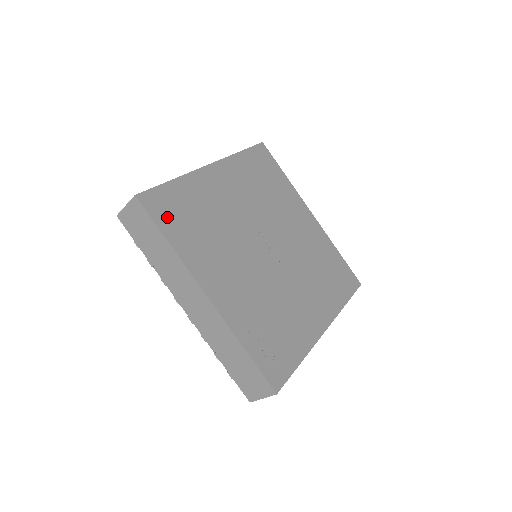
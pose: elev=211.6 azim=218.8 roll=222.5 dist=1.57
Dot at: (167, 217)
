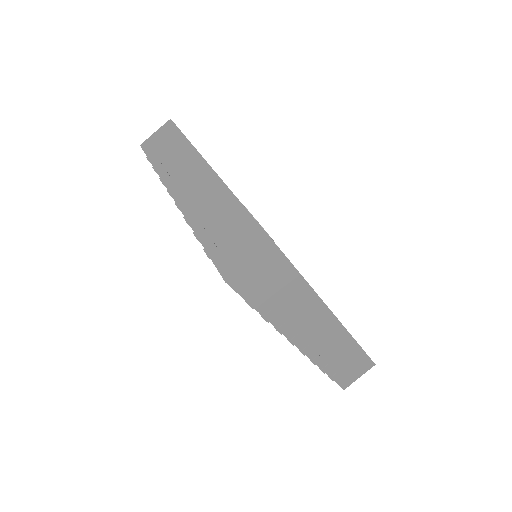
Dot at: occluded
